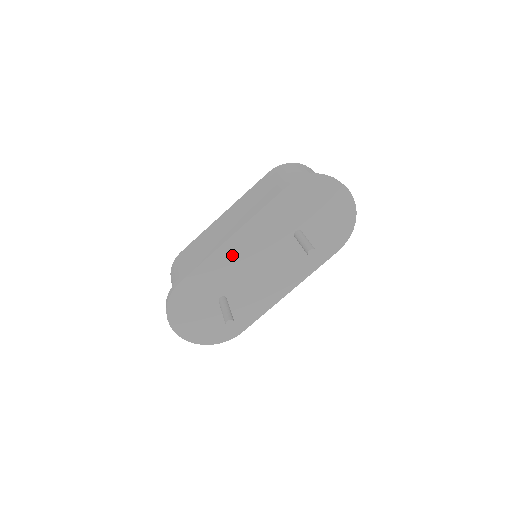
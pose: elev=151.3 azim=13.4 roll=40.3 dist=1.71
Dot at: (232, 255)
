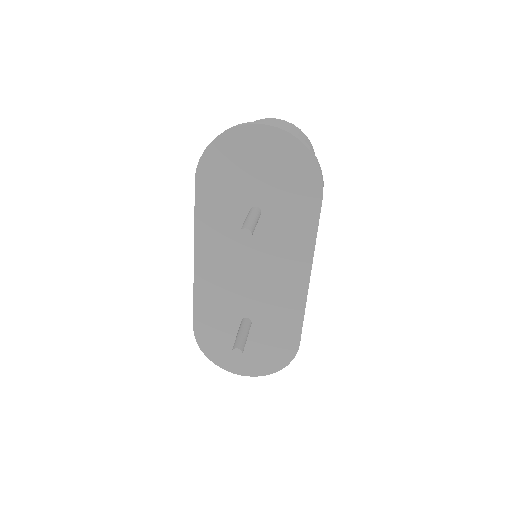
Dot at: (212, 275)
